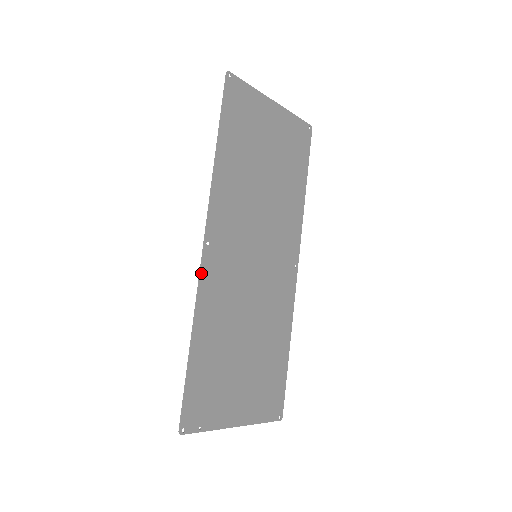
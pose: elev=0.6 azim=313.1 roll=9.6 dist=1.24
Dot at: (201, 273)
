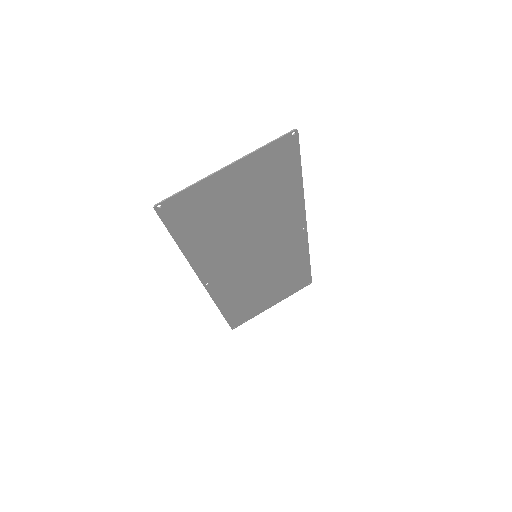
Dot at: (210, 294)
